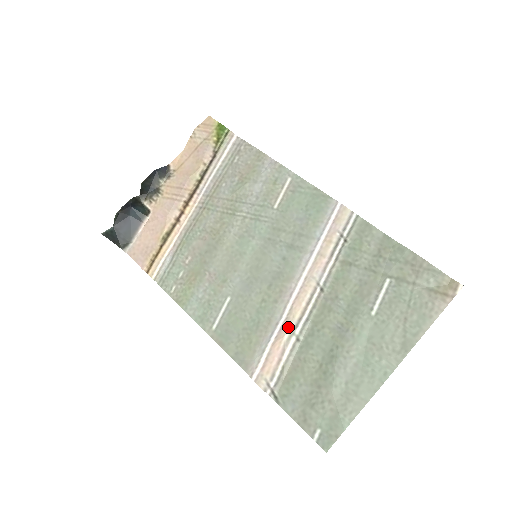
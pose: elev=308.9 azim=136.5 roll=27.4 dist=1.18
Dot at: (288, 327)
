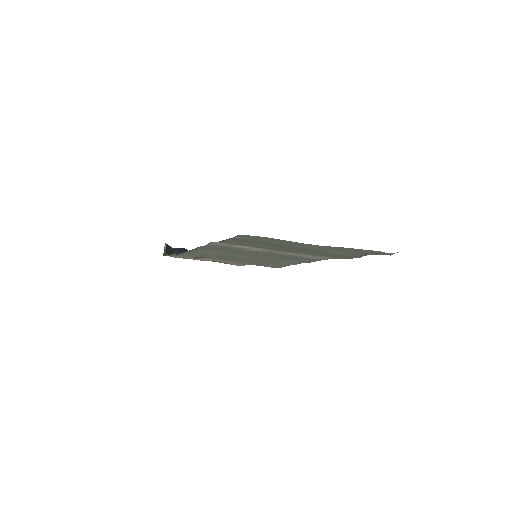
Dot at: occluded
